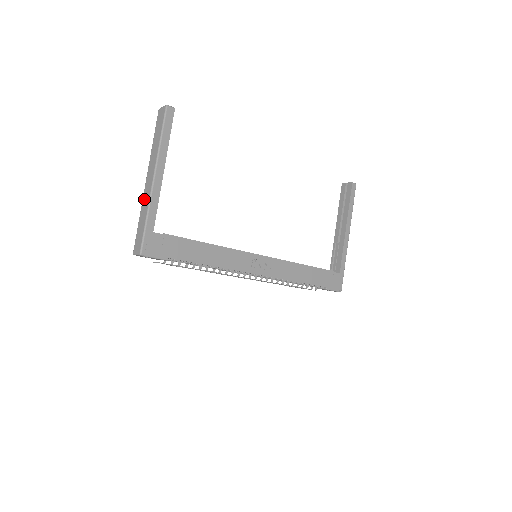
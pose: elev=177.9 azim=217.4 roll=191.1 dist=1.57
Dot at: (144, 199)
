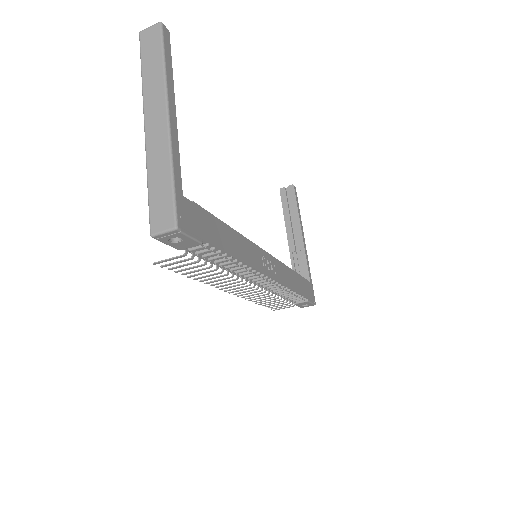
Dot at: (152, 149)
